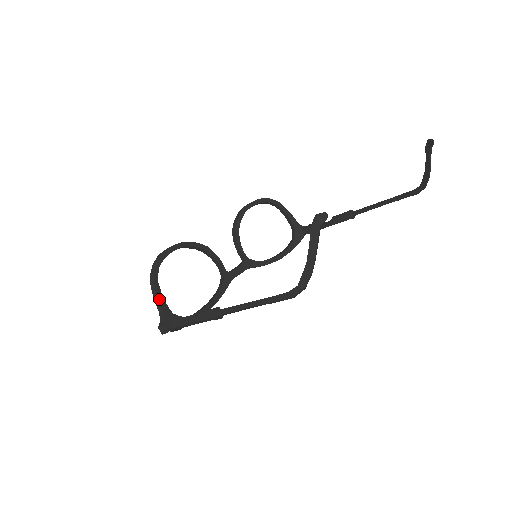
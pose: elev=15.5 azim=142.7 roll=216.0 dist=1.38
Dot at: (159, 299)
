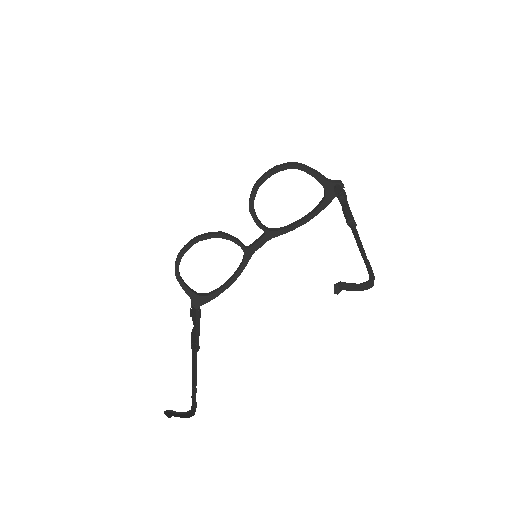
Dot at: (184, 290)
